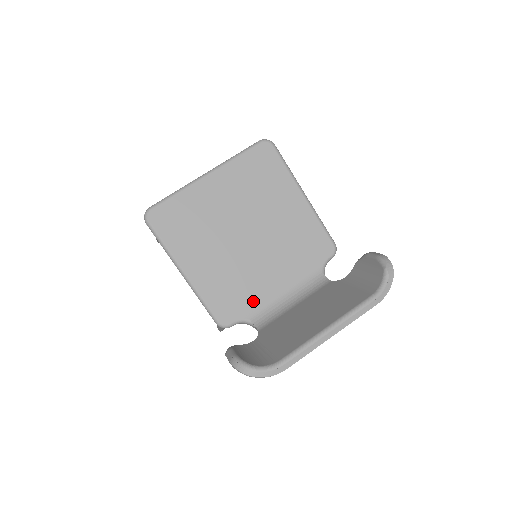
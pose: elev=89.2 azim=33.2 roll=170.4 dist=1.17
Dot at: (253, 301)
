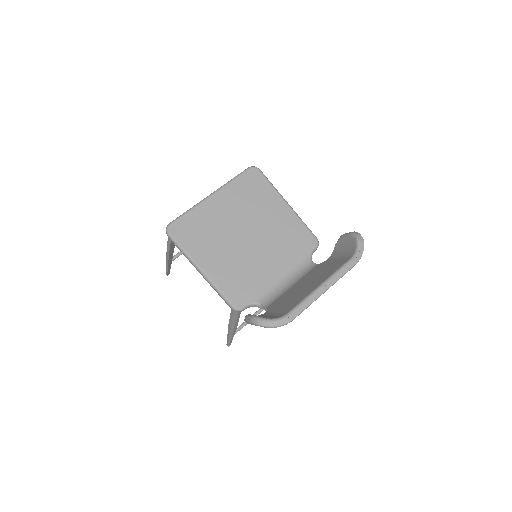
Dot at: (259, 287)
